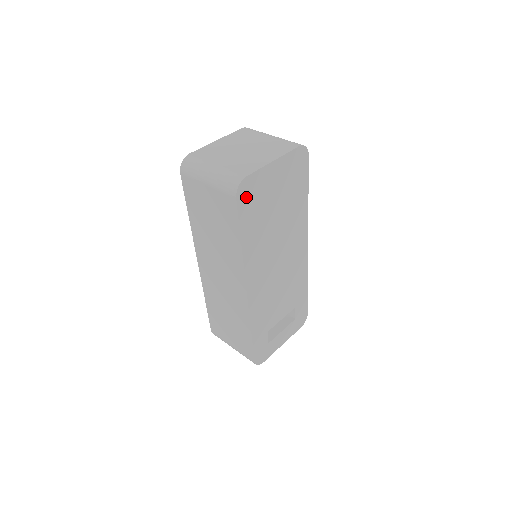
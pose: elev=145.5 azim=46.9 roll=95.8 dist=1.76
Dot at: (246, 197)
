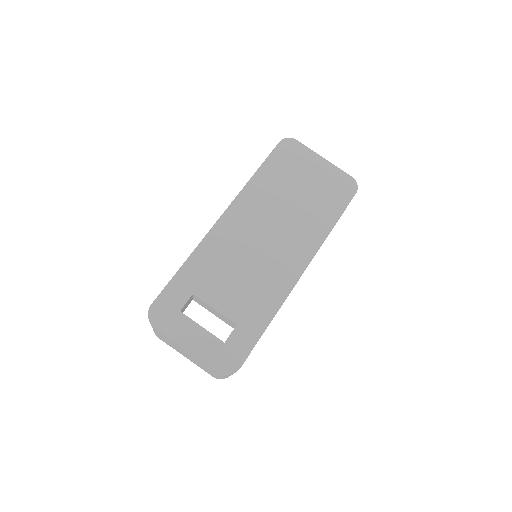
Dot at: (286, 151)
